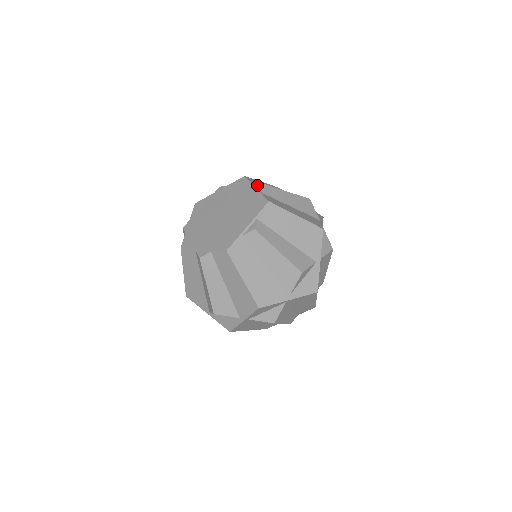
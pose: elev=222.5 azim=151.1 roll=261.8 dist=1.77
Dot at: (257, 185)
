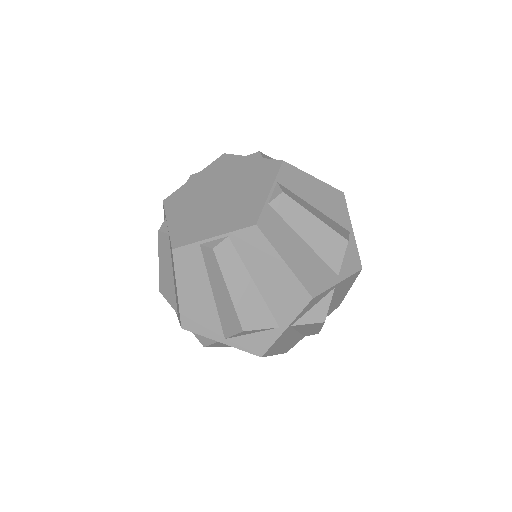
Dot at: (277, 186)
